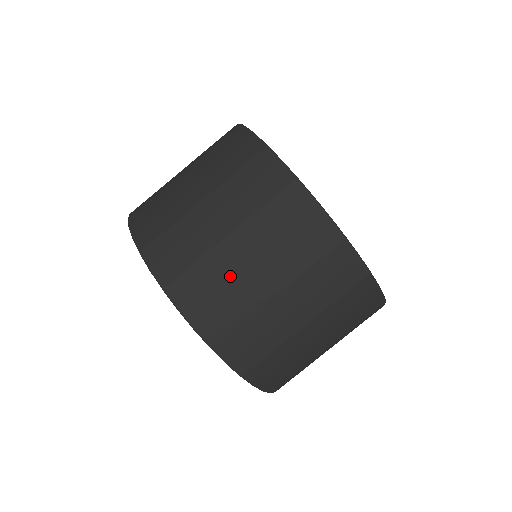
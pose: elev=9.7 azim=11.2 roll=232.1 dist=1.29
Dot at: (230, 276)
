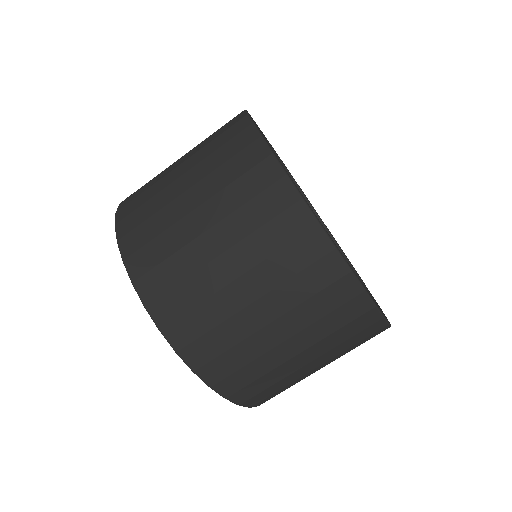
Dot at: (251, 343)
